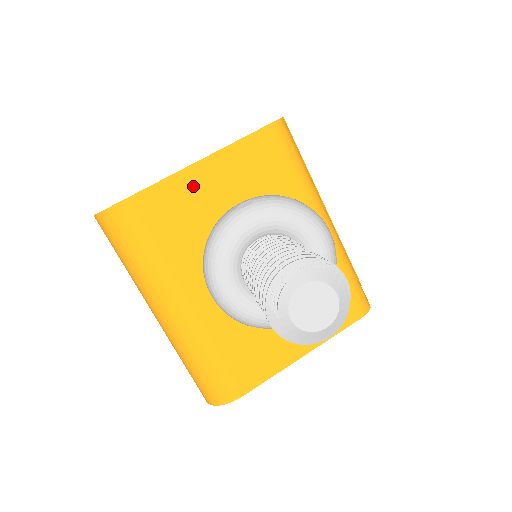
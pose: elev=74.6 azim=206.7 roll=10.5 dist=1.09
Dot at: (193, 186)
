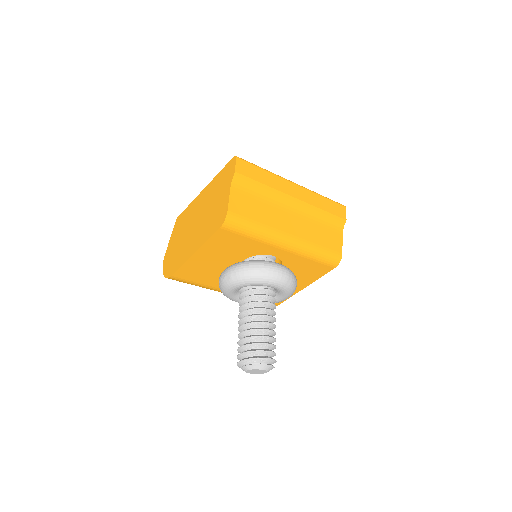
Dot at: (198, 262)
